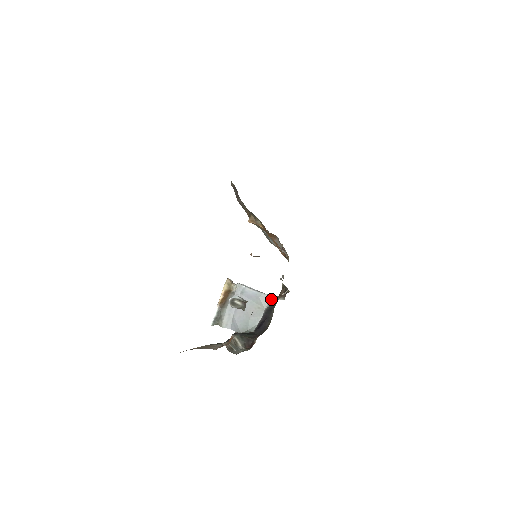
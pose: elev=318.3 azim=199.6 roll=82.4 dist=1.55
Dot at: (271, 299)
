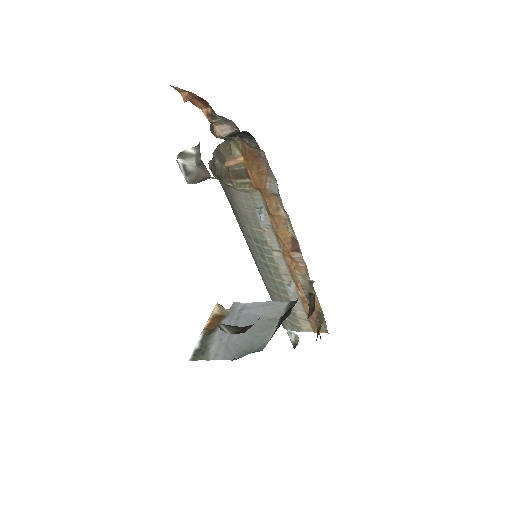
Dot at: (288, 304)
